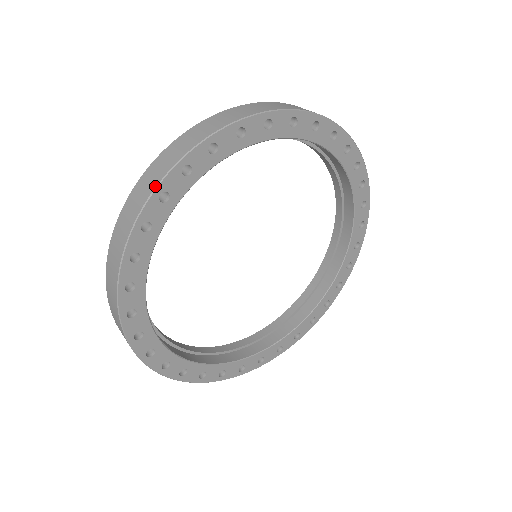
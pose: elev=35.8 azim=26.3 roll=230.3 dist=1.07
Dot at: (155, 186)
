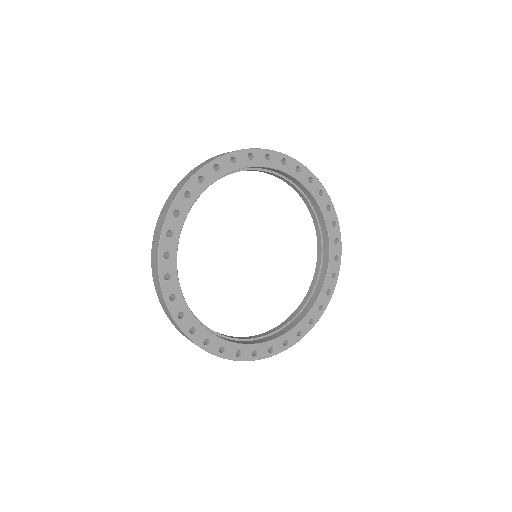
Dot at: (169, 207)
